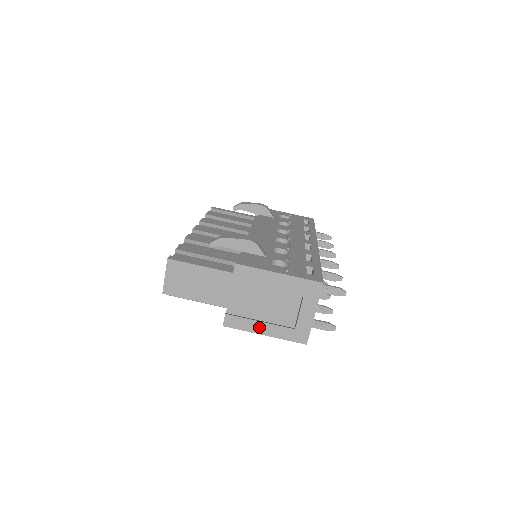
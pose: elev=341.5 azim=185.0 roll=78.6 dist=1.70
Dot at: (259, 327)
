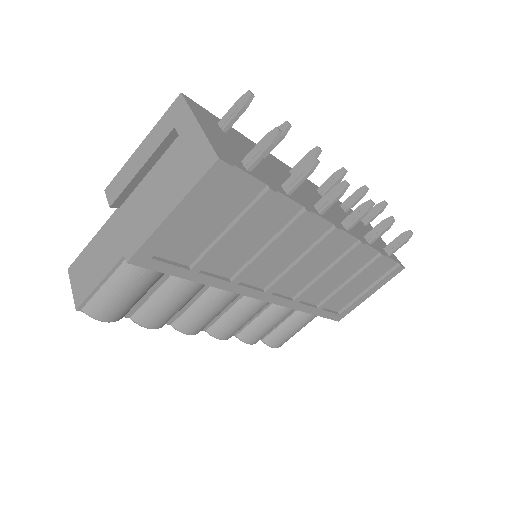
Dot at: (159, 214)
